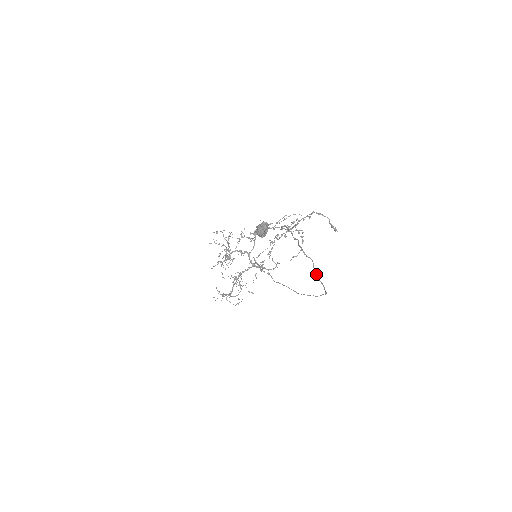
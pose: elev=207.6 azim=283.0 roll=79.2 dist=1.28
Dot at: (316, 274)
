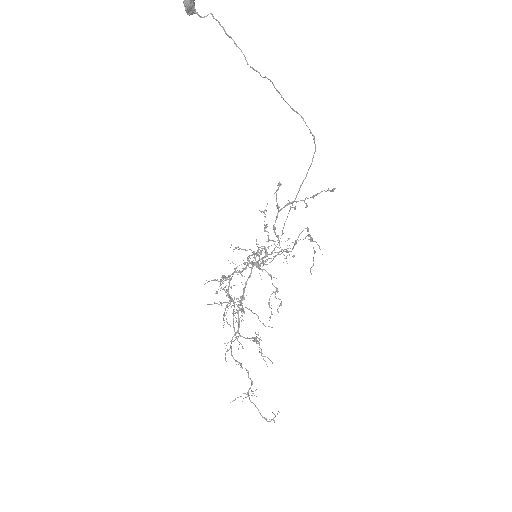
Dot at: occluded
